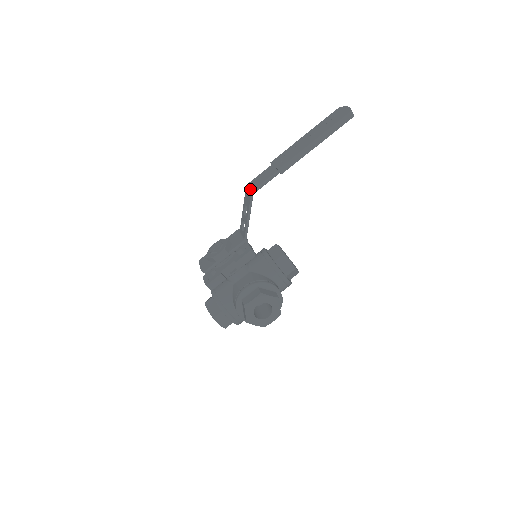
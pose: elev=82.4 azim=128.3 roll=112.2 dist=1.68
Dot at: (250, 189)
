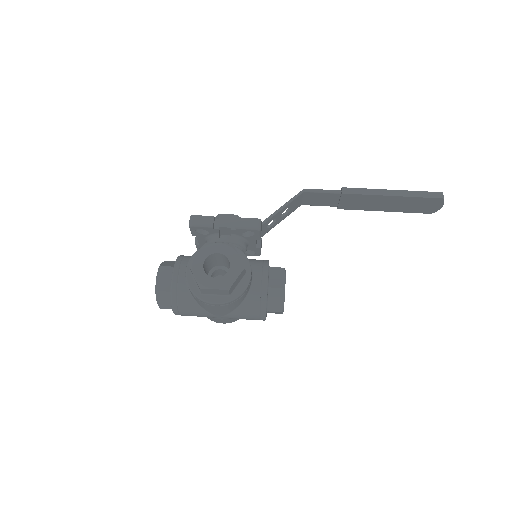
Dot at: occluded
